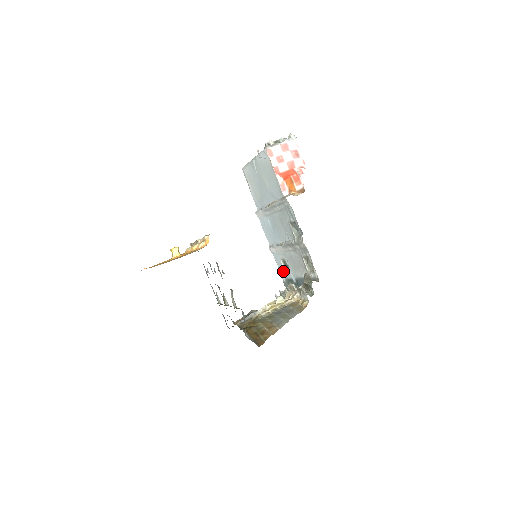
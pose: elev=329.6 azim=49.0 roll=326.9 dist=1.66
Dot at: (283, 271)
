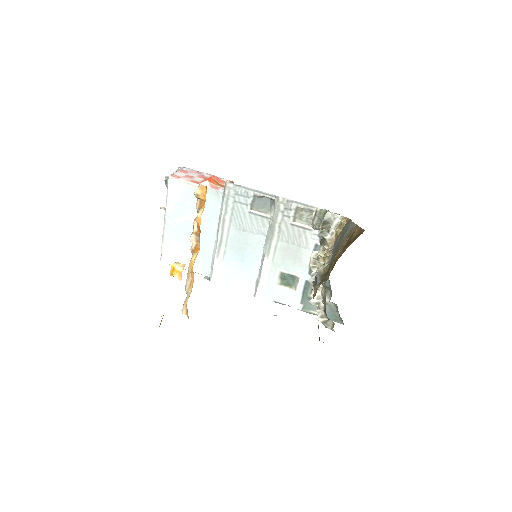
Dot at: (290, 295)
